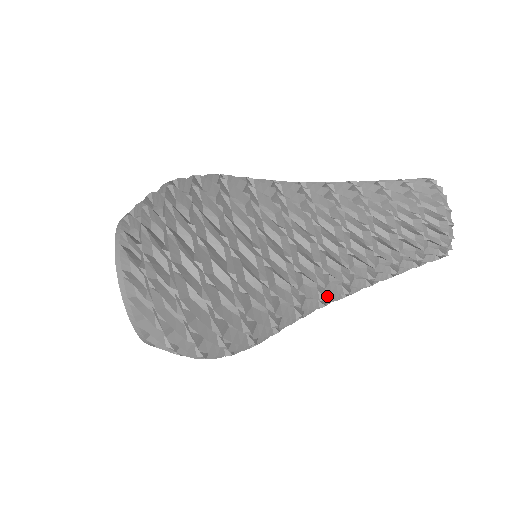
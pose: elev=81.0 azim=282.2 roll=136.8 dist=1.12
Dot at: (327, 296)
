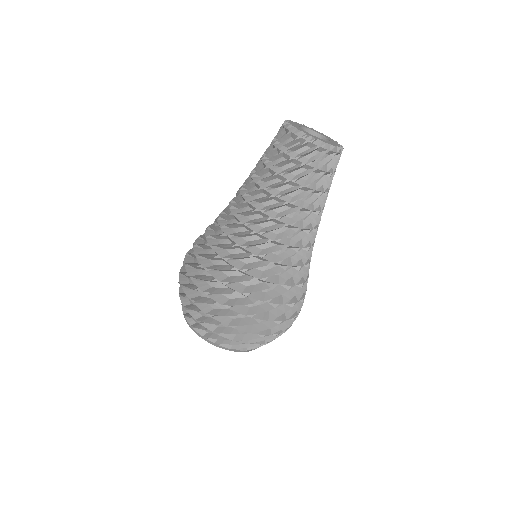
Dot at: occluded
